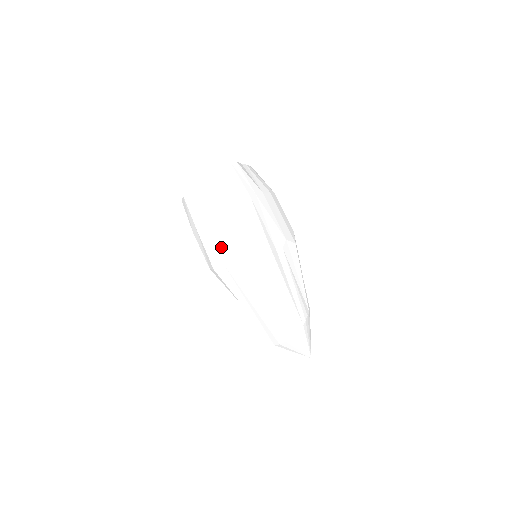
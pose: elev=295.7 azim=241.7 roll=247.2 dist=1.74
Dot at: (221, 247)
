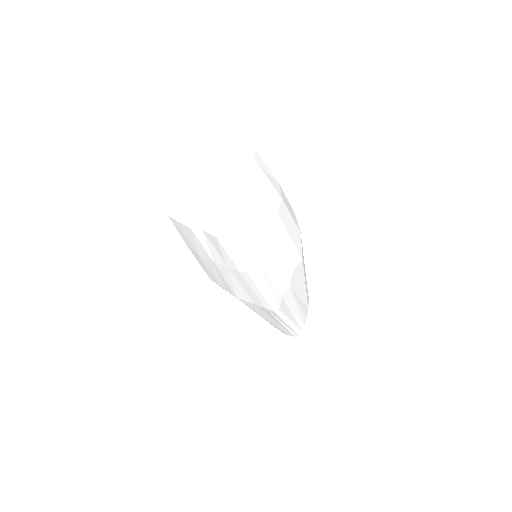
Dot at: (220, 279)
